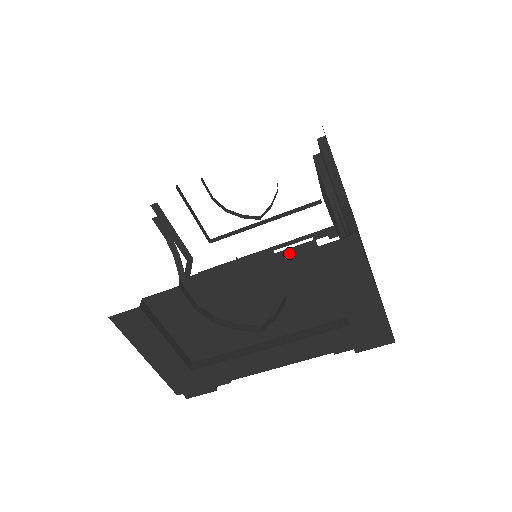
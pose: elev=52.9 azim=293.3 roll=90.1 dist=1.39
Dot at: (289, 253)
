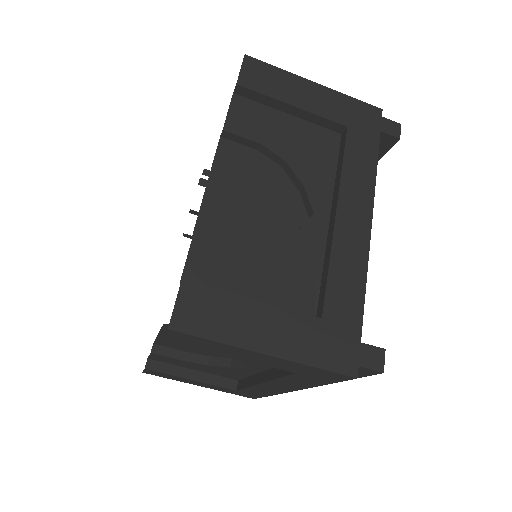
Dot at: occluded
